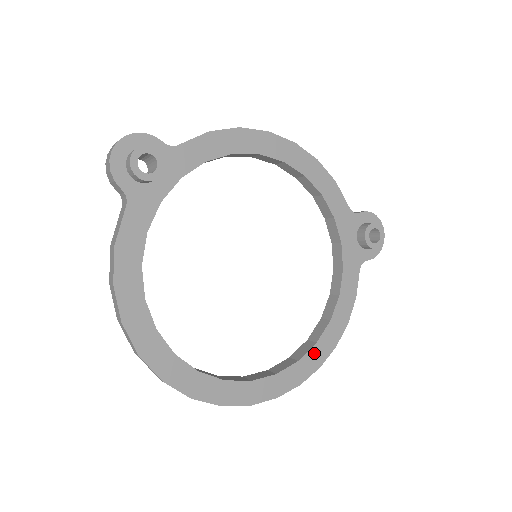
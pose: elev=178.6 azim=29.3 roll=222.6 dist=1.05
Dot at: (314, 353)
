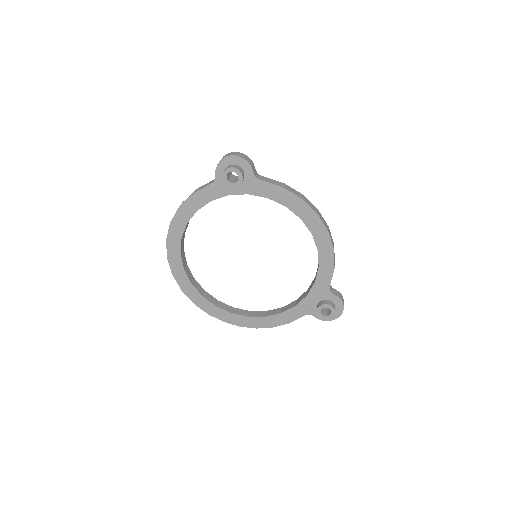
Dot at: (243, 319)
